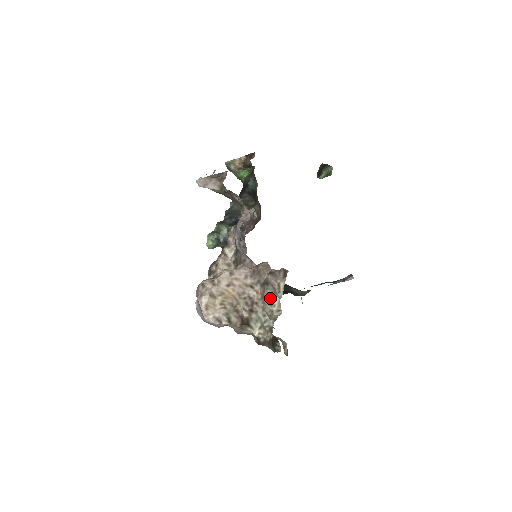
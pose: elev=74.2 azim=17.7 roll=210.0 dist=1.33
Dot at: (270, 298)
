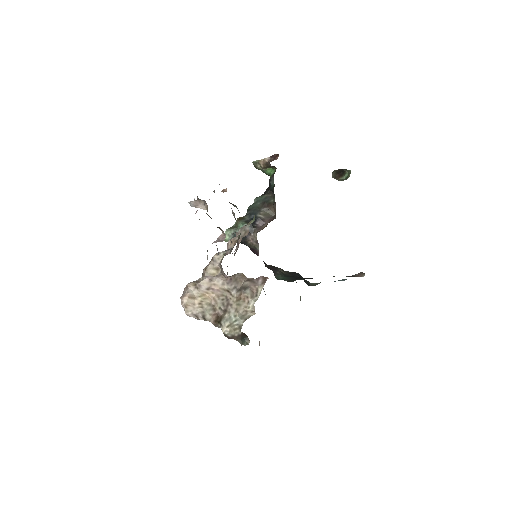
Dot at: (247, 300)
